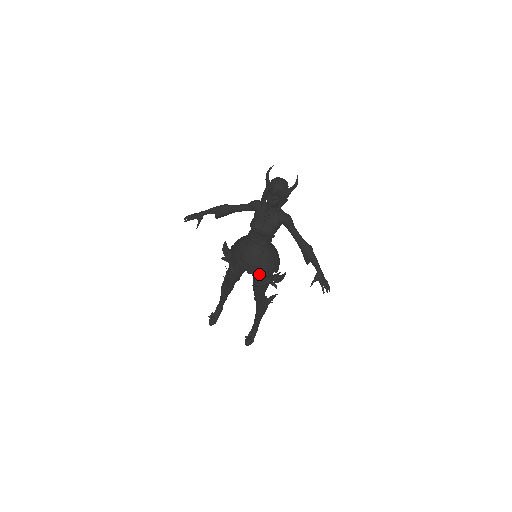
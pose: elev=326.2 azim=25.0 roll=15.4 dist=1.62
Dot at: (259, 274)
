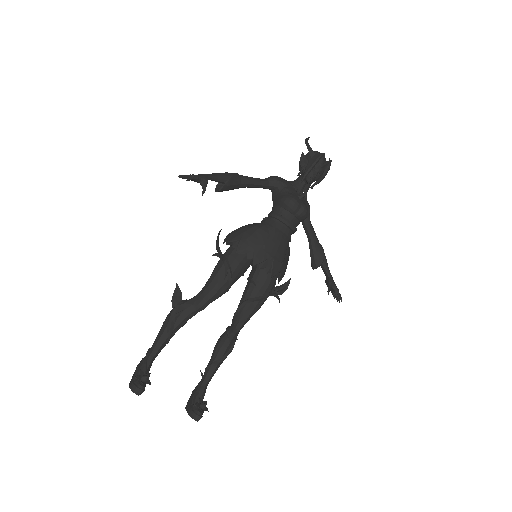
Dot at: (277, 275)
